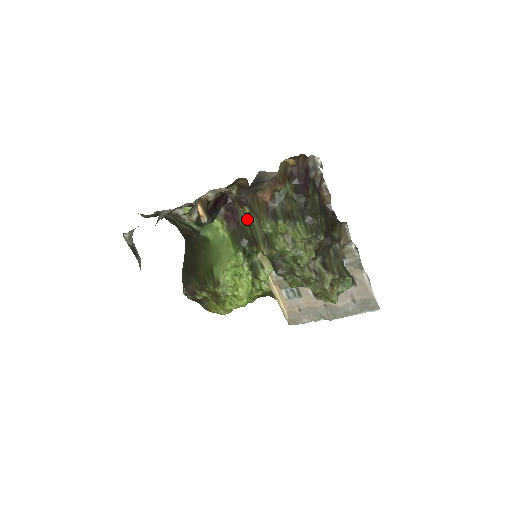
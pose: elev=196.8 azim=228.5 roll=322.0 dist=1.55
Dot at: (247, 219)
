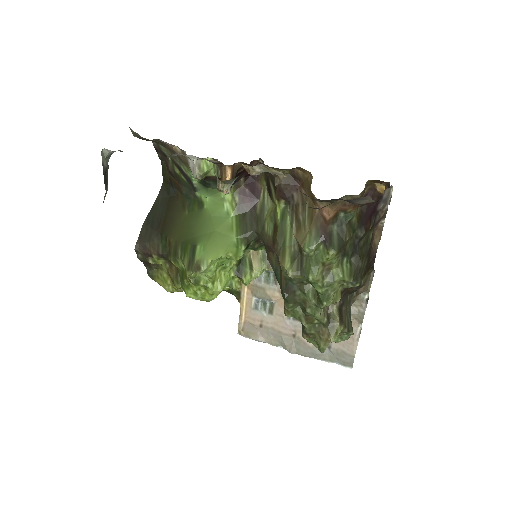
Dot at: (276, 214)
